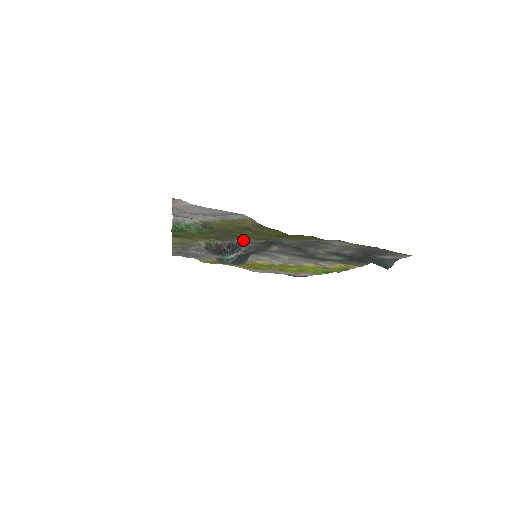
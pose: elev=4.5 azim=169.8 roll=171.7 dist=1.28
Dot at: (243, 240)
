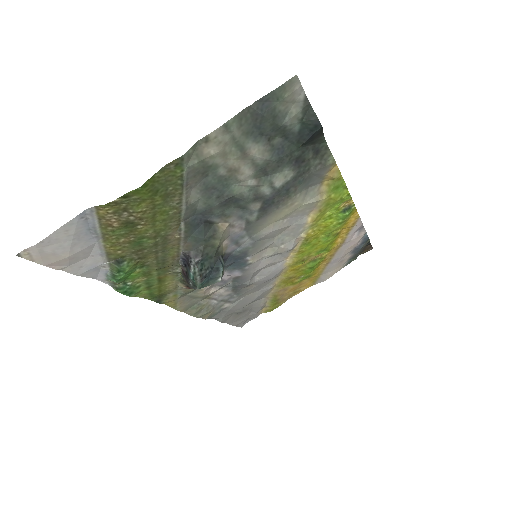
Dot at: (178, 245)
